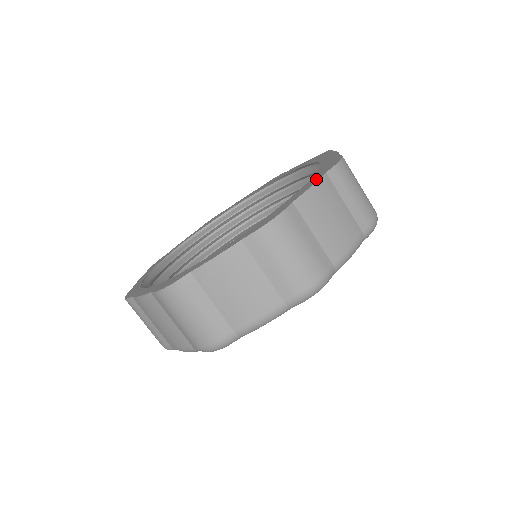
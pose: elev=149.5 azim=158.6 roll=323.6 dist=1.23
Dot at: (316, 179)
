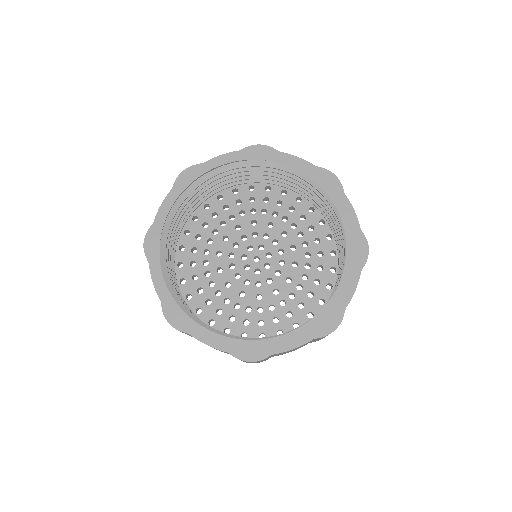
Dot at: (304, 339)
